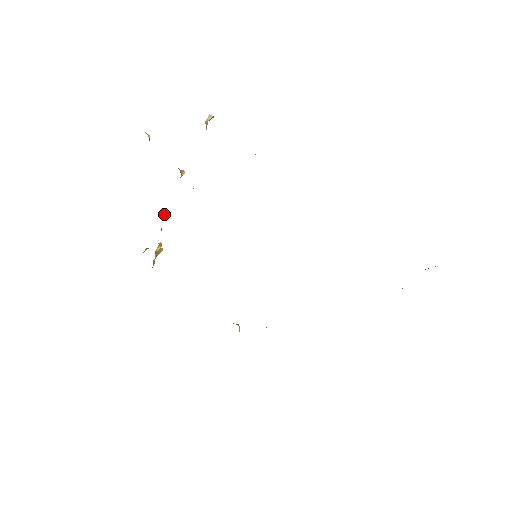
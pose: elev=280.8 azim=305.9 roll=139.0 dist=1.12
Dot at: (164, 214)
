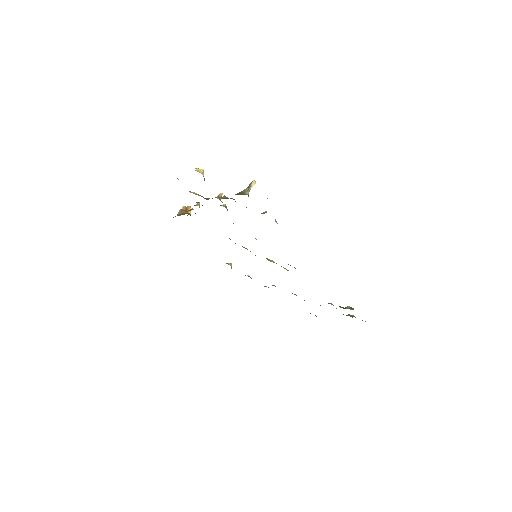
Dot at: occluded
